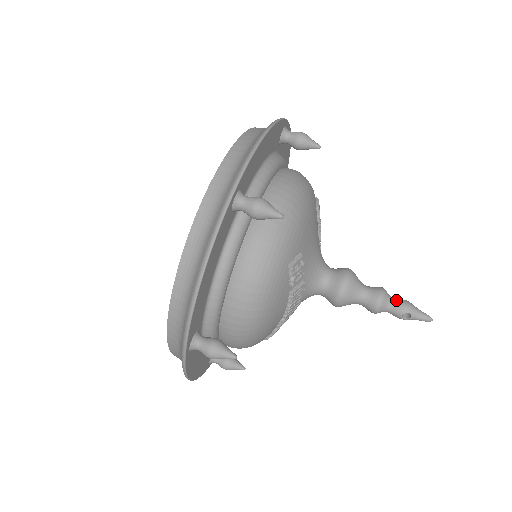
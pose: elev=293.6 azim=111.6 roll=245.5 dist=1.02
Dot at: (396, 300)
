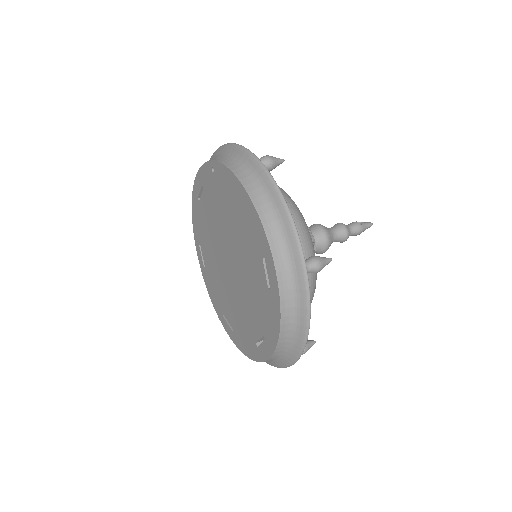
Dot at: occluded
